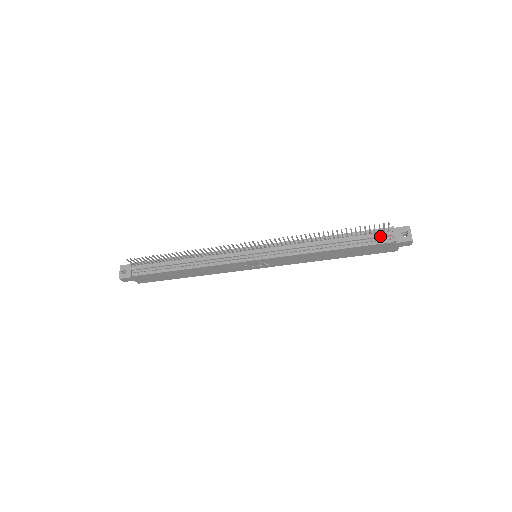
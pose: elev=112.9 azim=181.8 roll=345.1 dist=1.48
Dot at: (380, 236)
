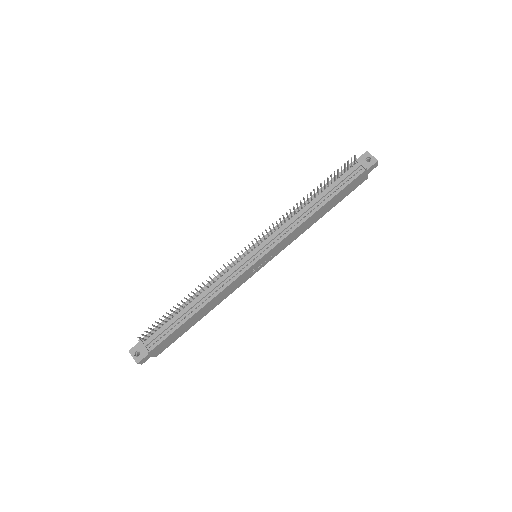
Dot at: (352, 172)
